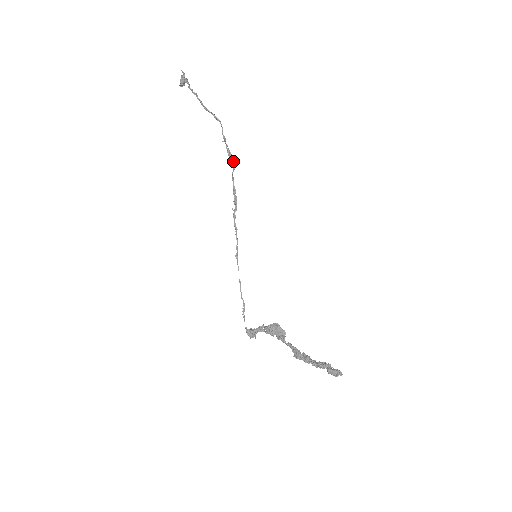
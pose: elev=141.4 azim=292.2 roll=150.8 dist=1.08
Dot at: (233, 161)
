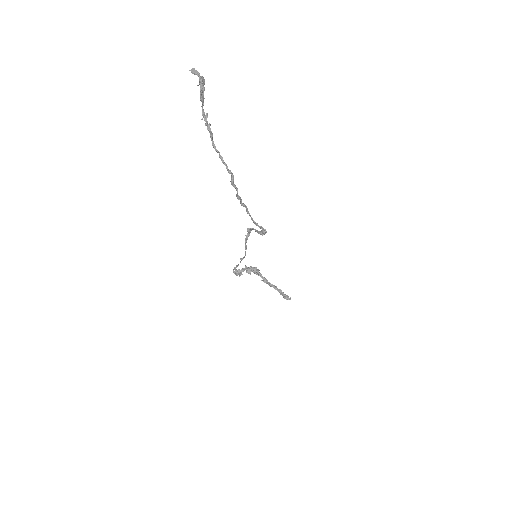
Dot at: occluded
